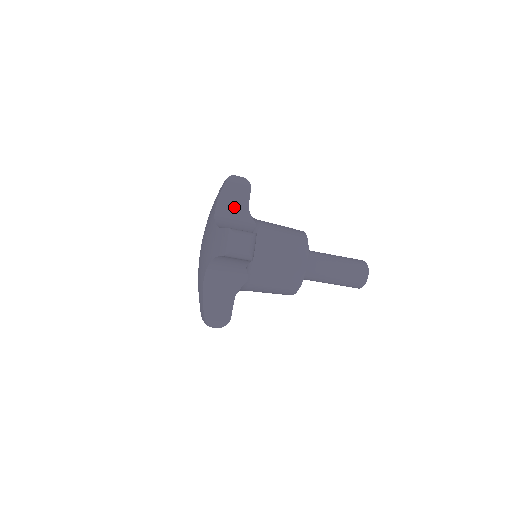
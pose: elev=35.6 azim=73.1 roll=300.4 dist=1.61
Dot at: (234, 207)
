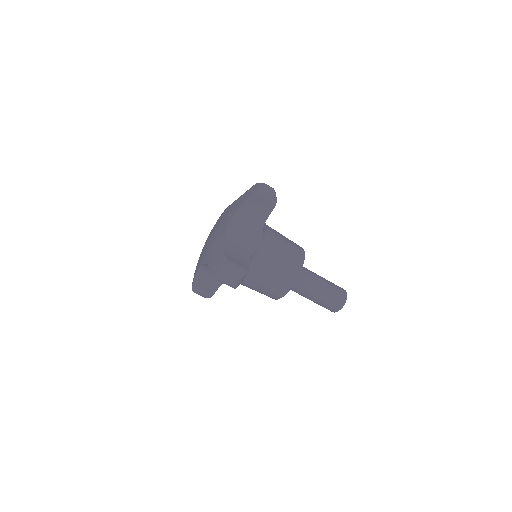
Dot at: occluded
